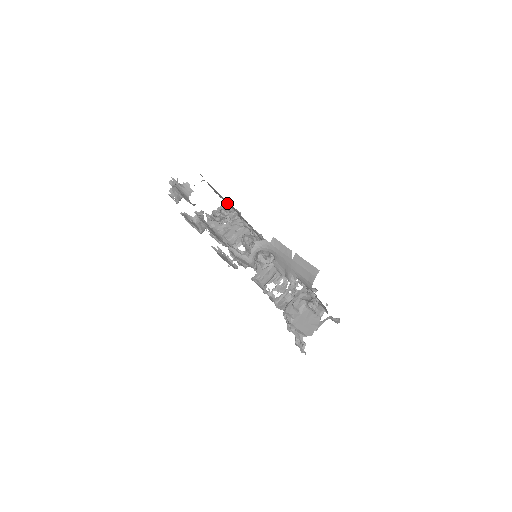
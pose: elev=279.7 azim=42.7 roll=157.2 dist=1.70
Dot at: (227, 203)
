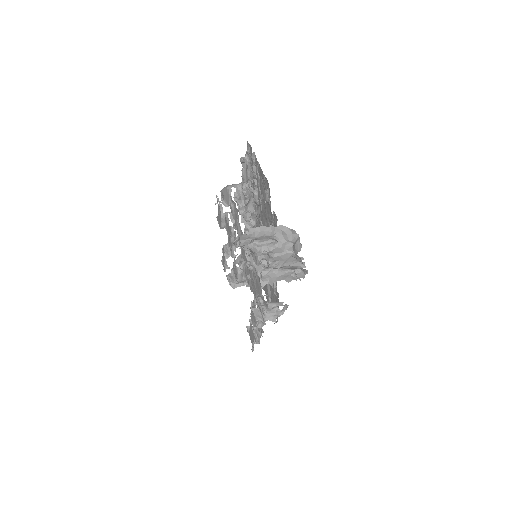
Dot at: occluded
